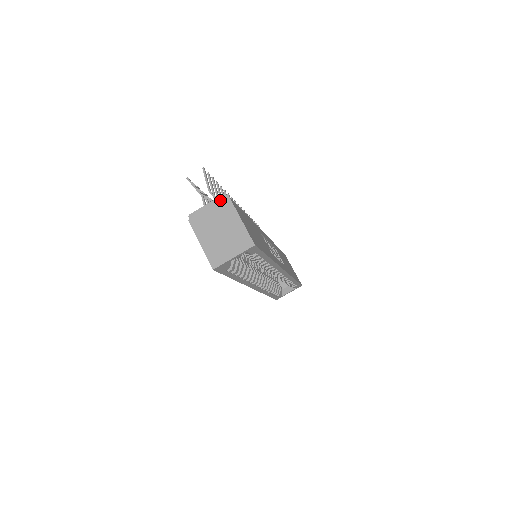
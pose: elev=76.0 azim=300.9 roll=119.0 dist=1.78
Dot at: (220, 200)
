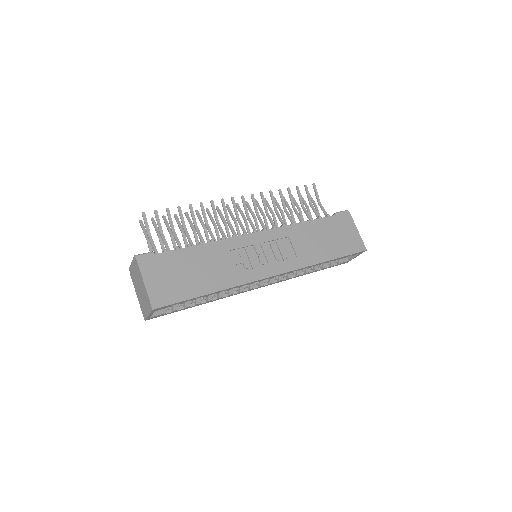
Dot at: (134, 261)
